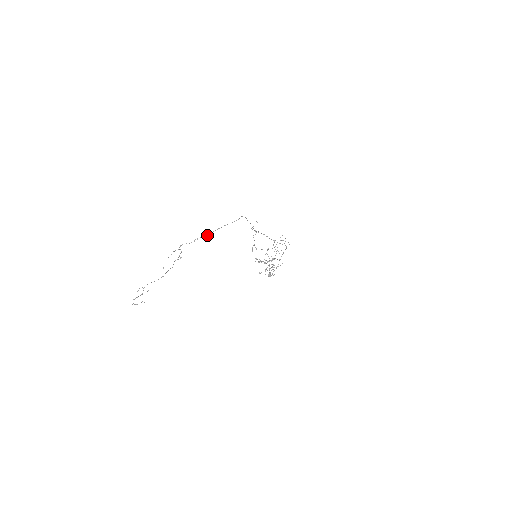
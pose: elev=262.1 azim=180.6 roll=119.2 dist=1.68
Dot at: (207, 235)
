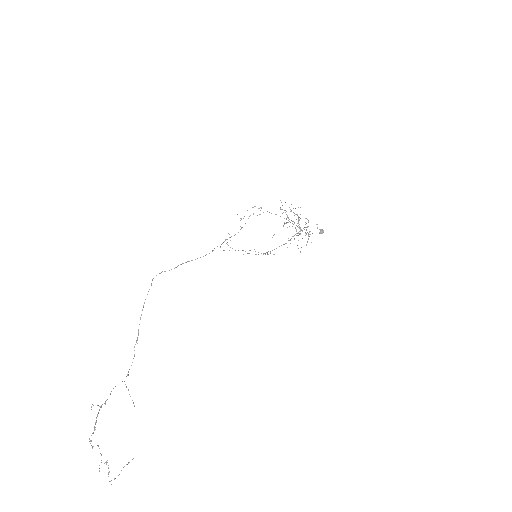
Dot at: (137, 337)
